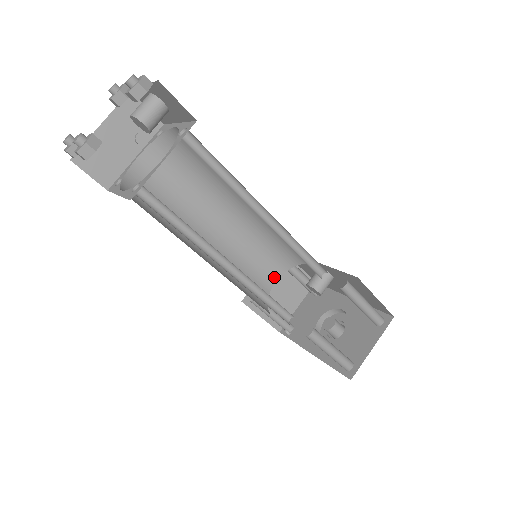
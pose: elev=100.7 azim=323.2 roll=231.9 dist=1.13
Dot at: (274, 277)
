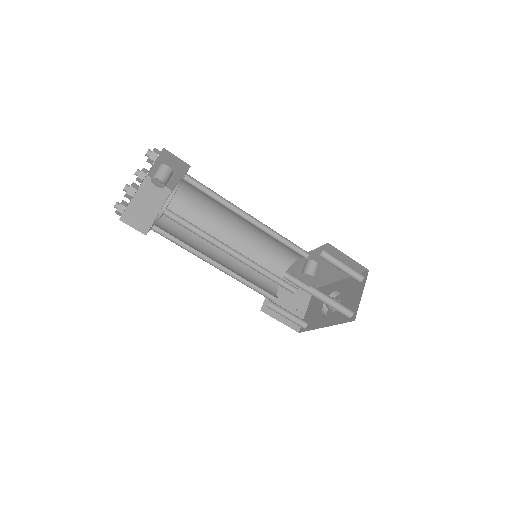
Dot at: occluded
